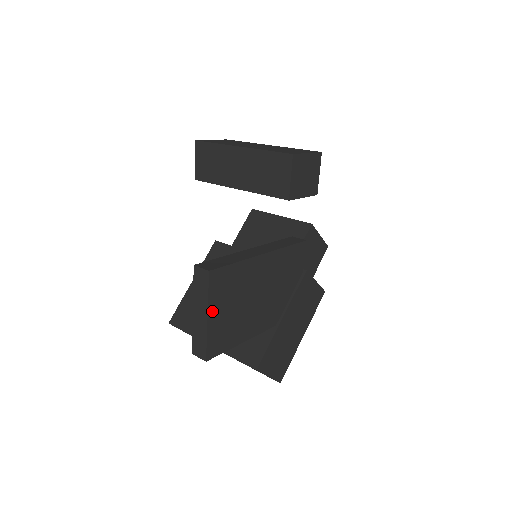
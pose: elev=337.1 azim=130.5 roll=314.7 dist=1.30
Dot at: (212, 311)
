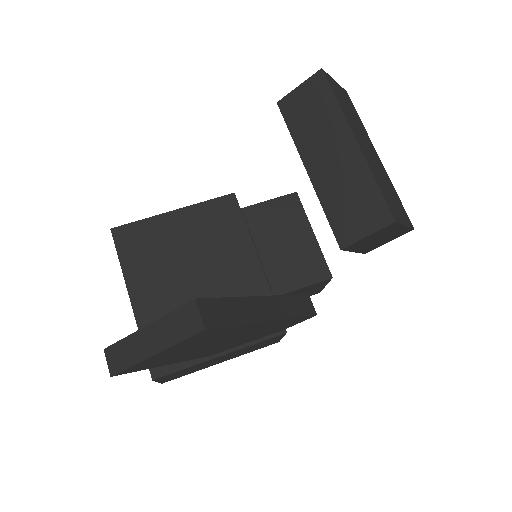
Dot at: (166, 351)
